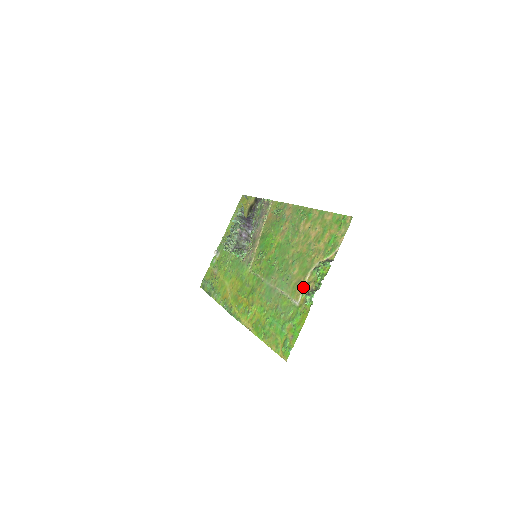
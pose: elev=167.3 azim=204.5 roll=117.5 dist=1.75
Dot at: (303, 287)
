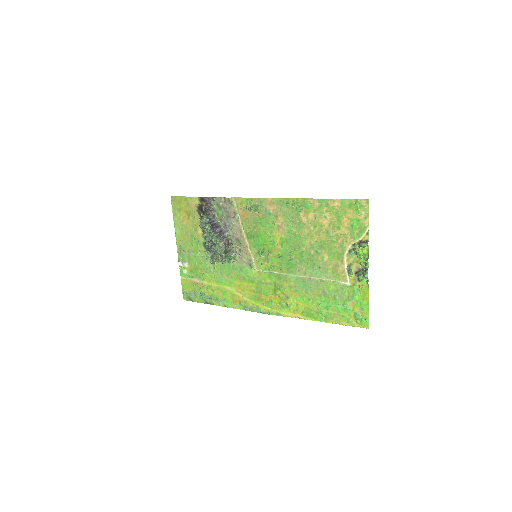
Dot at: (346, 269)
